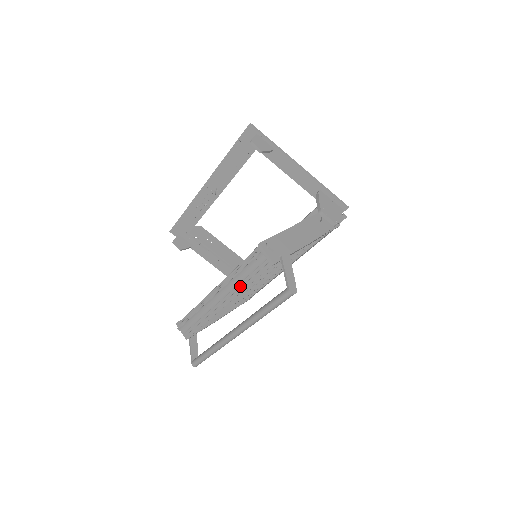
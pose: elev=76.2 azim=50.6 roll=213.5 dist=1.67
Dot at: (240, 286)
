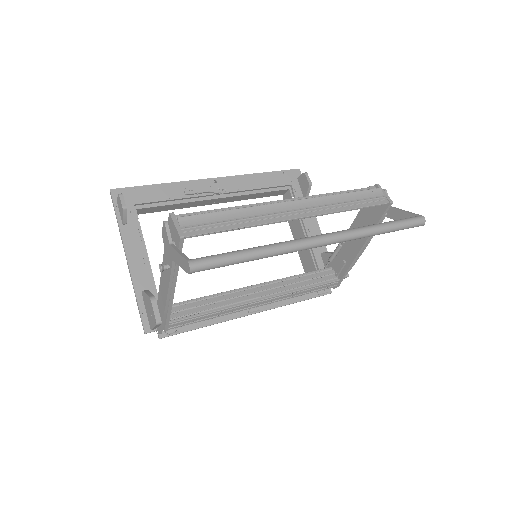
Dot at: (338, 206)
